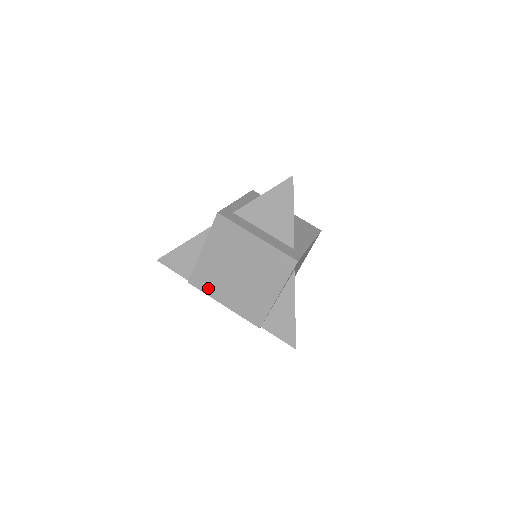
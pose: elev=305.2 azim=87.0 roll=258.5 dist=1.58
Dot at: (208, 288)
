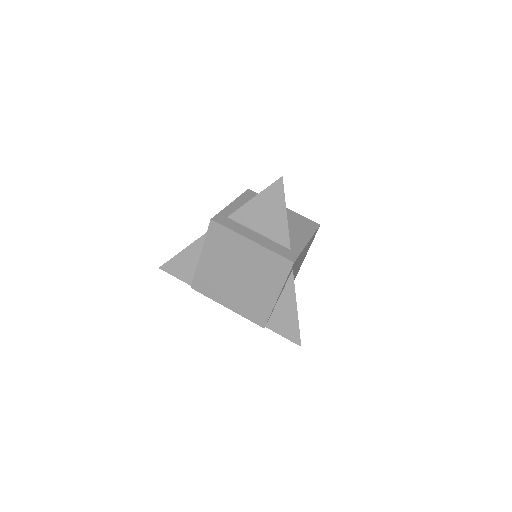
Dot at: (210, 292)
